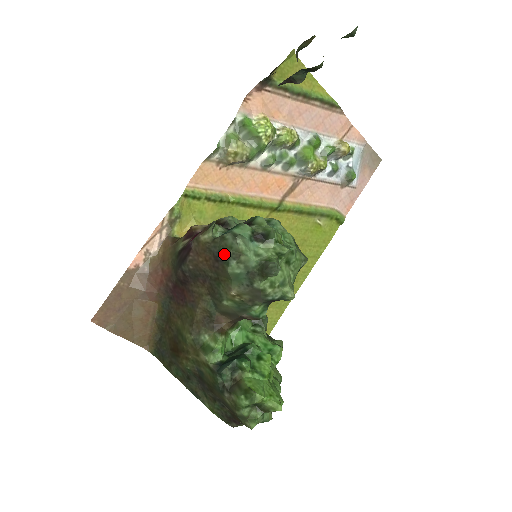
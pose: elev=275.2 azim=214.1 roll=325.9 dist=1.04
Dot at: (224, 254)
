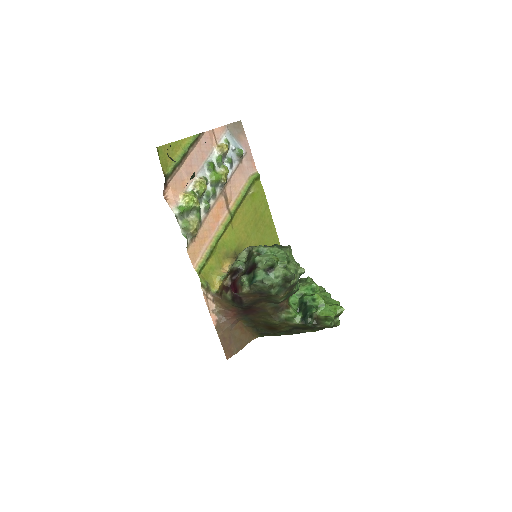
Dot at: (264, 291)
